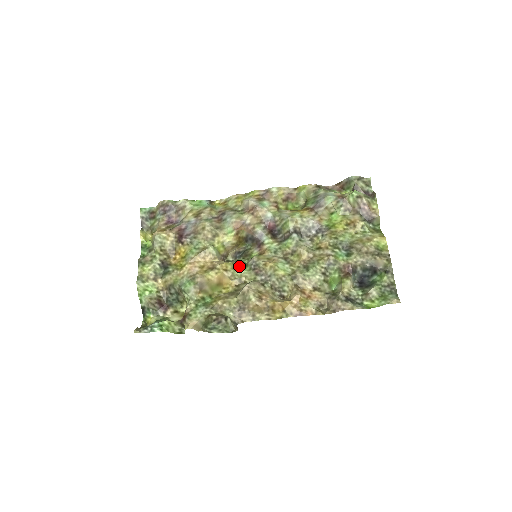
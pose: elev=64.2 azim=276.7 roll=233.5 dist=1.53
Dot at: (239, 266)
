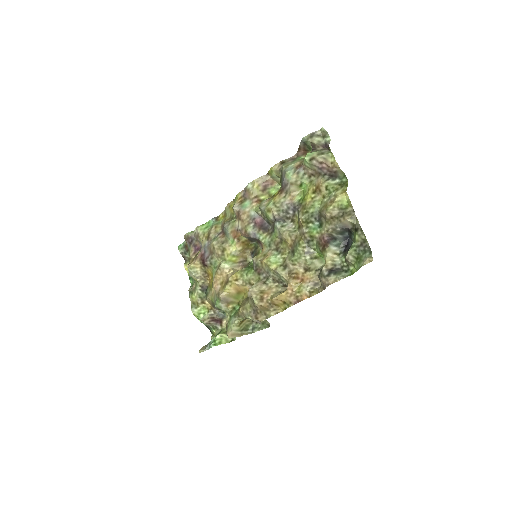
Dot at: (247, 271)
